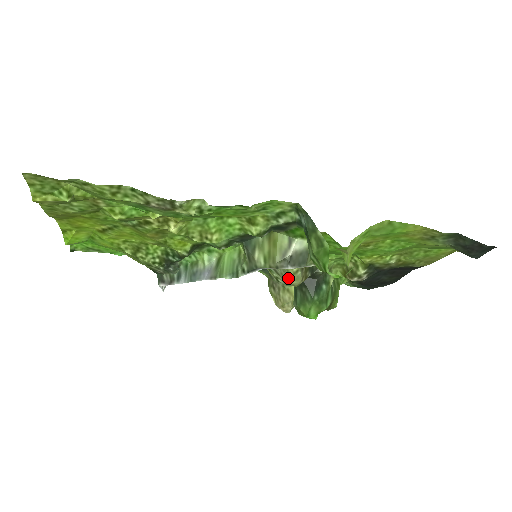
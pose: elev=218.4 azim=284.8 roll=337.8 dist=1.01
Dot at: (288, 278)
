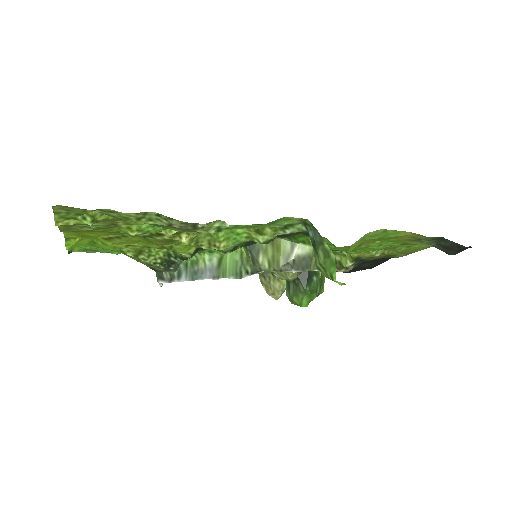
Dot at: (285, 275)
